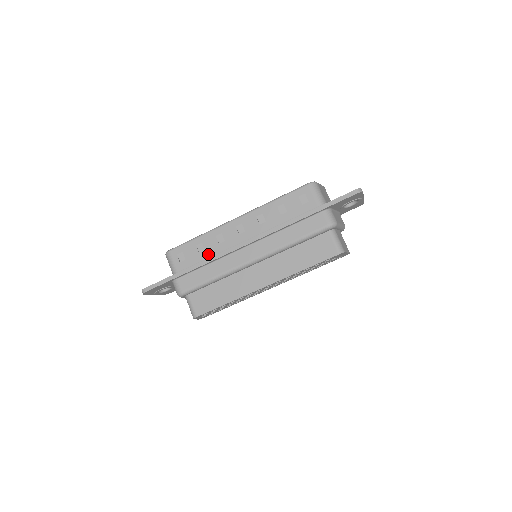
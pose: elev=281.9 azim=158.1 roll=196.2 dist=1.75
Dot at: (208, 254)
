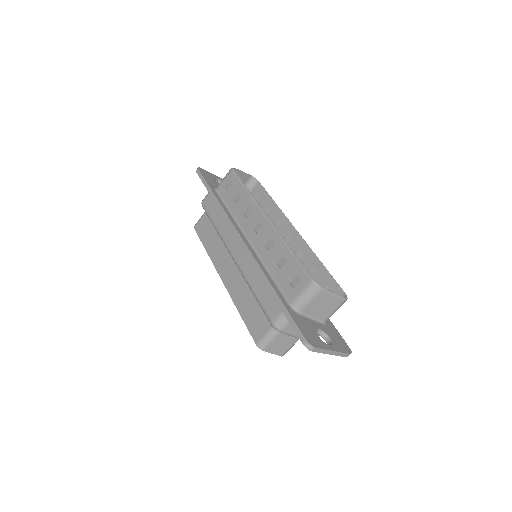
Dot at: (234, 208)
